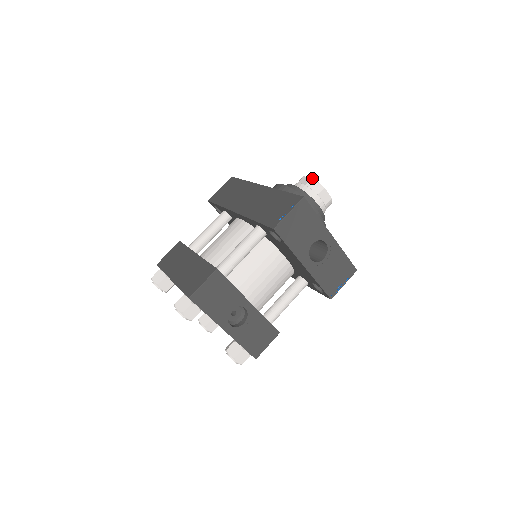
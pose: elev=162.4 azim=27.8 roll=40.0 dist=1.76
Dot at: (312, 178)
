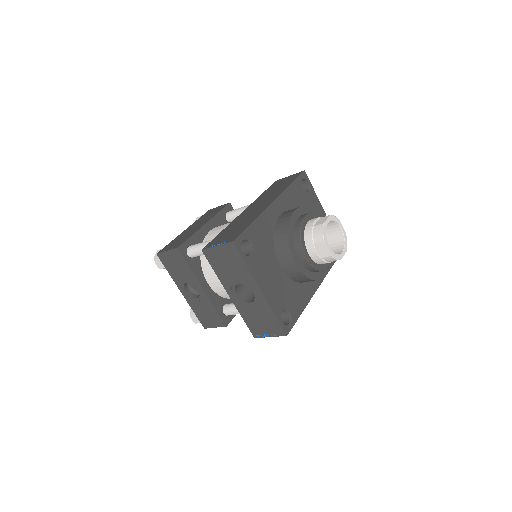
Dot at: (323, 223)
